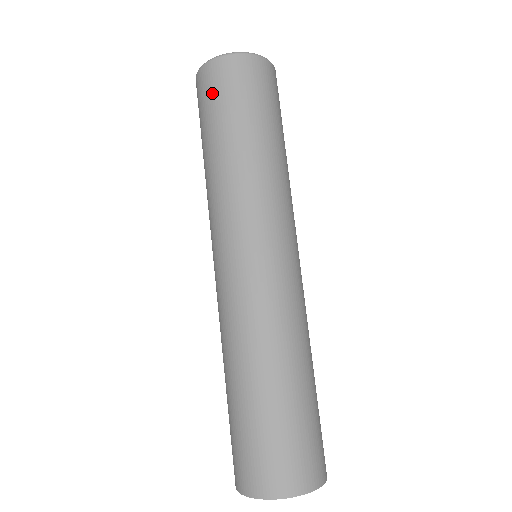
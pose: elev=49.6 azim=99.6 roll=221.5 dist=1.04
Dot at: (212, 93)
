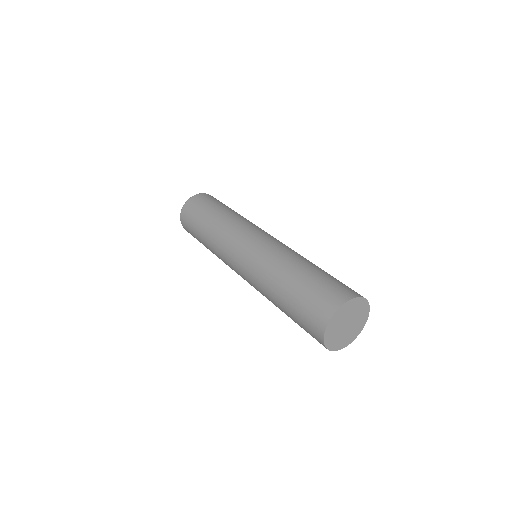
Dot at: (190, 215)
